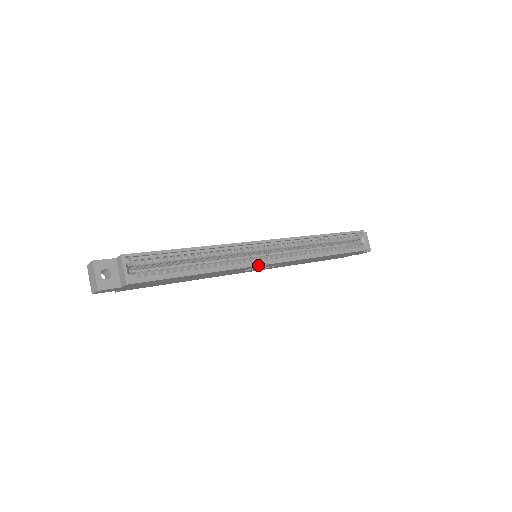
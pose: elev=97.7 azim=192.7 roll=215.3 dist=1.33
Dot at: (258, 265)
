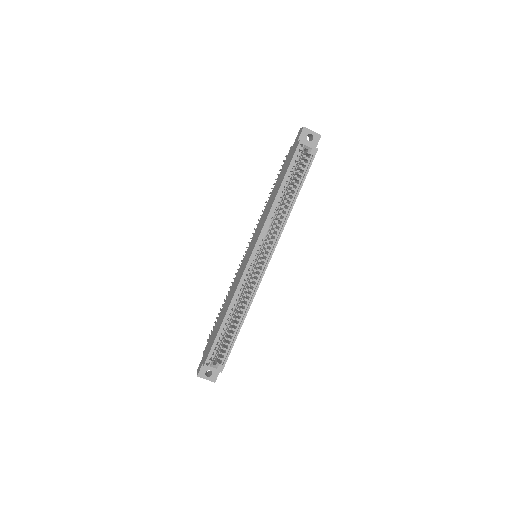
Dot at: (263, 275)
